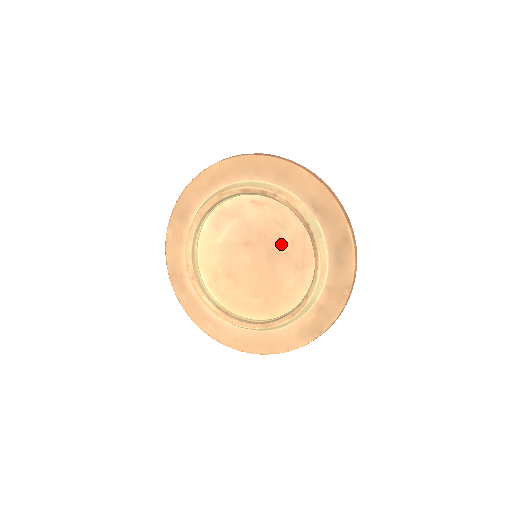
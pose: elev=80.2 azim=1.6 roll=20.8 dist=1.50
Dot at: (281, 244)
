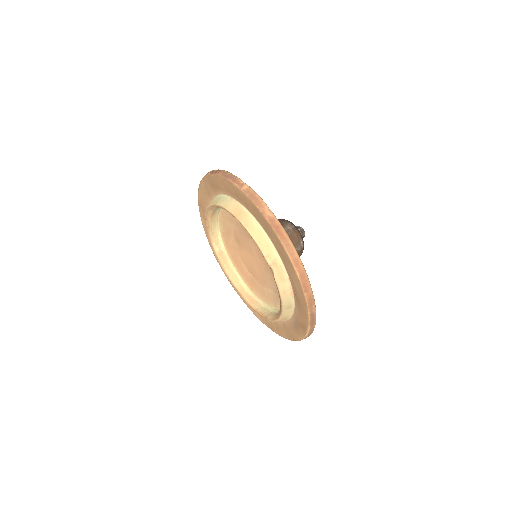
Dot at: occluded
